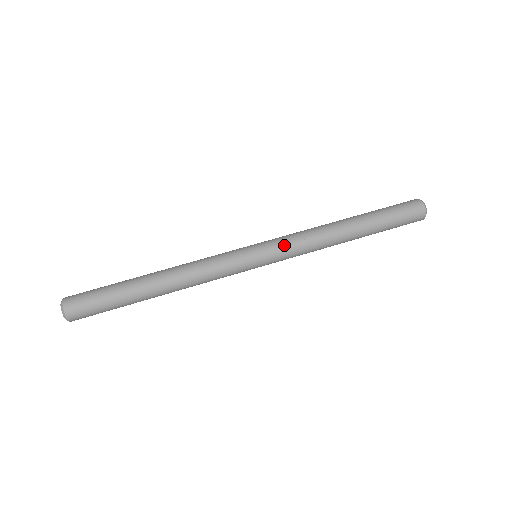
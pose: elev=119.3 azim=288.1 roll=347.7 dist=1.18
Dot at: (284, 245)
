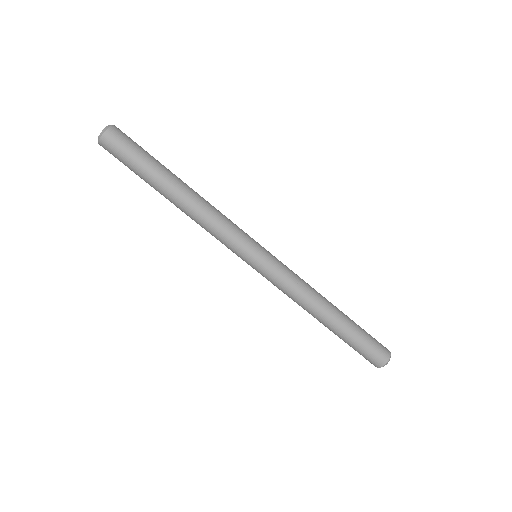
Dot at: (280, 274)
